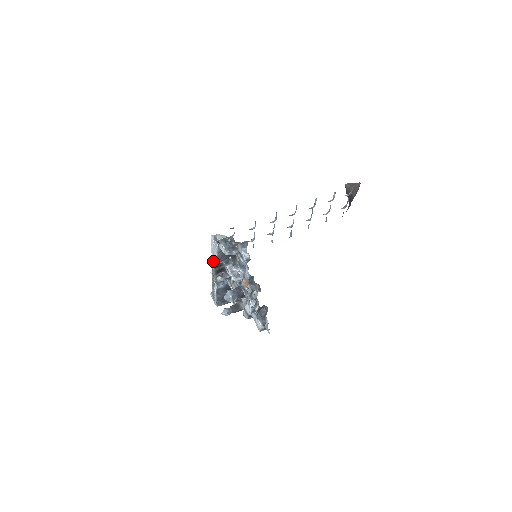
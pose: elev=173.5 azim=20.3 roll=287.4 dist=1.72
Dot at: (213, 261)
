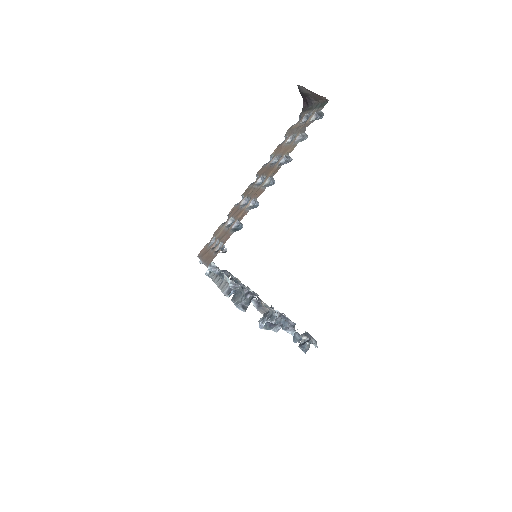
Dot at: (225, 294)
